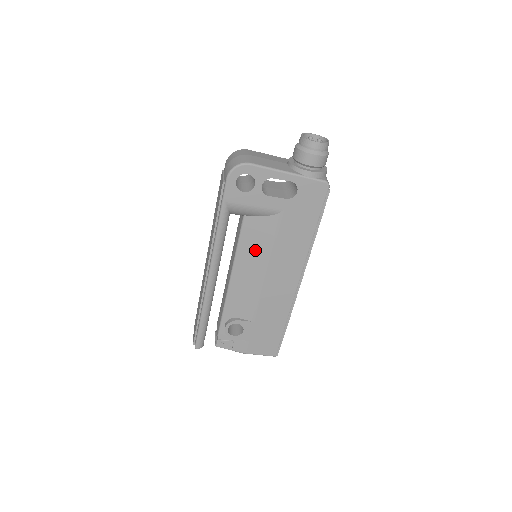
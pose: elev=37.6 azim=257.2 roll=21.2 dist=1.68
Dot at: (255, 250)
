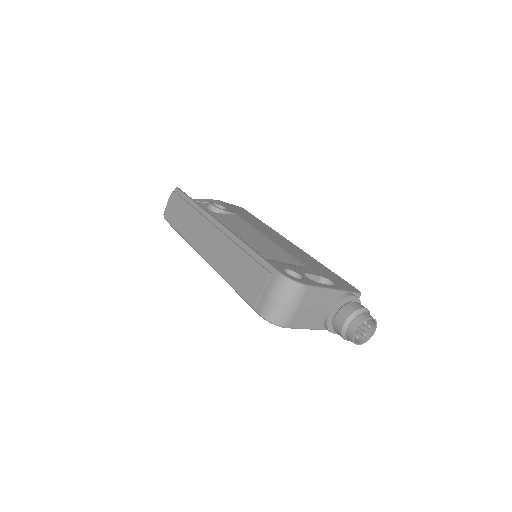
Dot at: occluded
